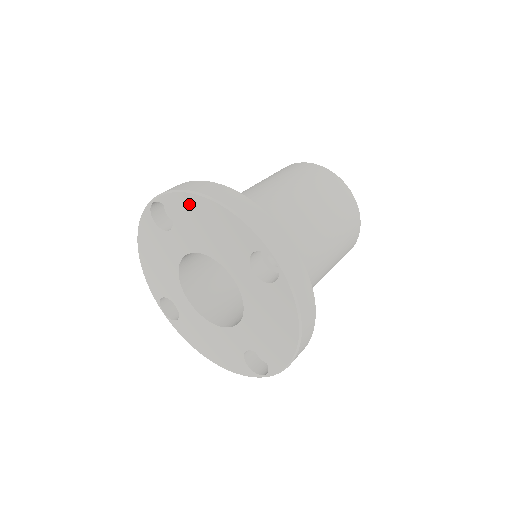
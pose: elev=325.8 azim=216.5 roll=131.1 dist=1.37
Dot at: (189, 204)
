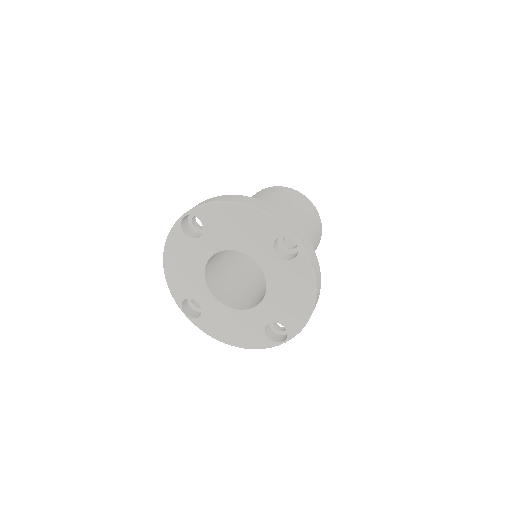
Dot at: (221, 211)
